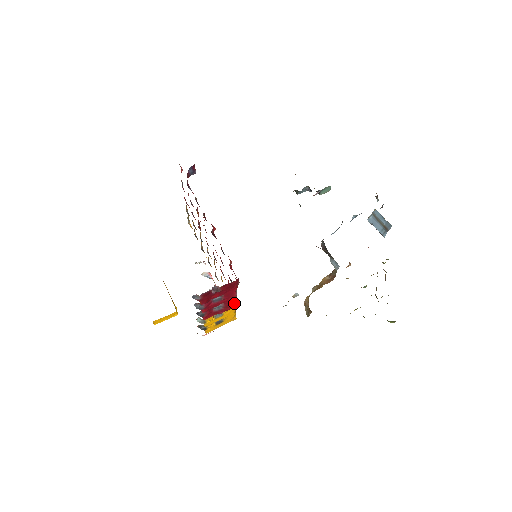
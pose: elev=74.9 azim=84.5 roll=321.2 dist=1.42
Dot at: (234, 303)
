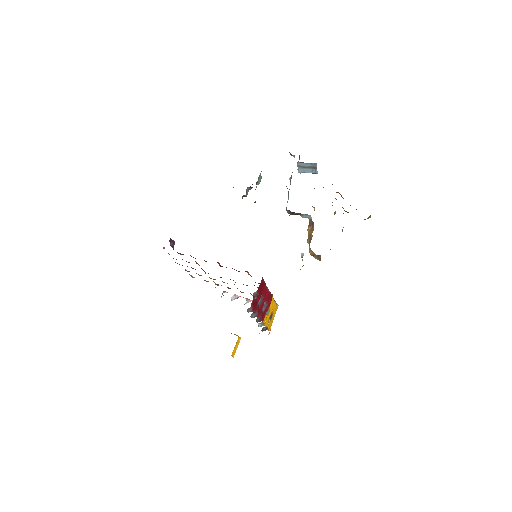
Dot at: (270, 295)
